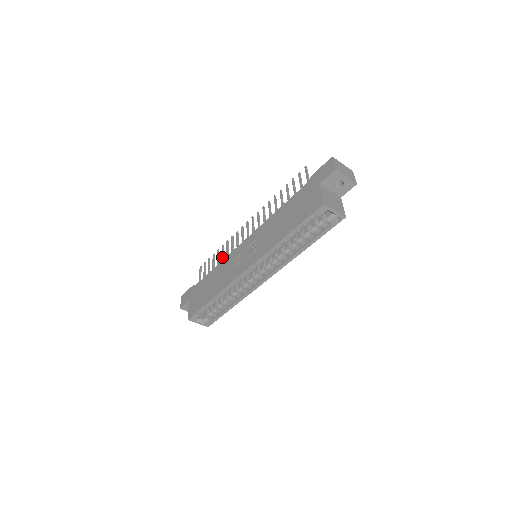
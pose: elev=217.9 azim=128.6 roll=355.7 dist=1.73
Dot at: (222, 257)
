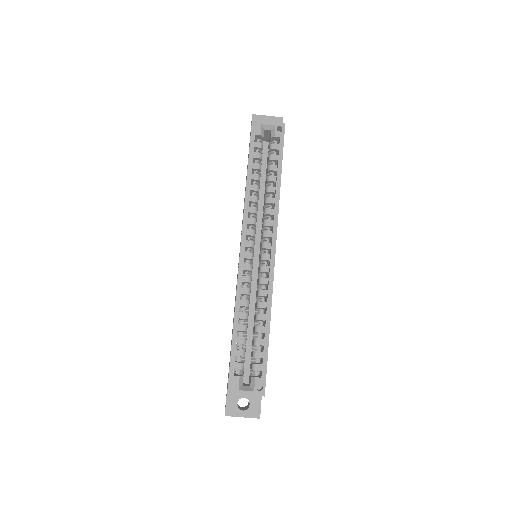
Dot at: occluded
